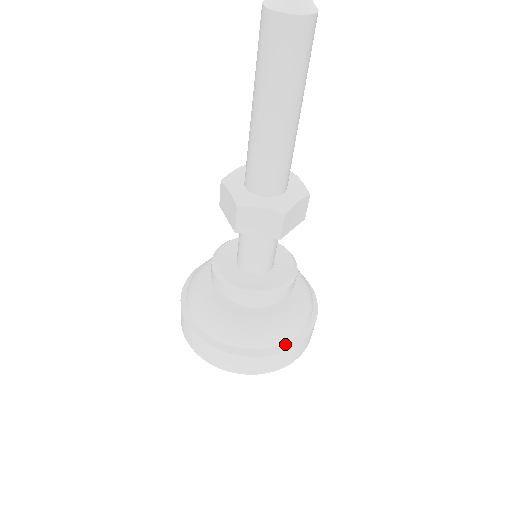
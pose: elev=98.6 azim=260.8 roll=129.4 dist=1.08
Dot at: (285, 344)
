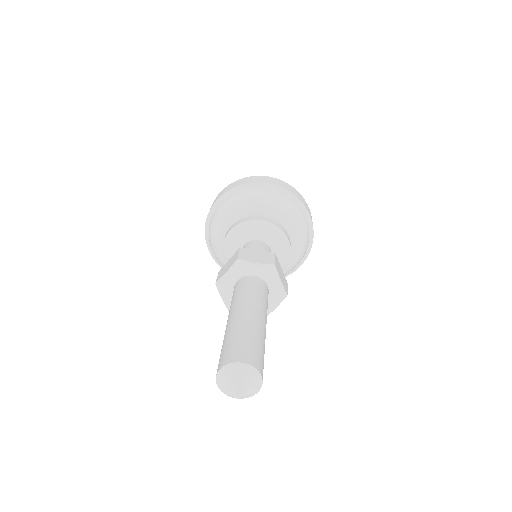
Dot at: occluded
